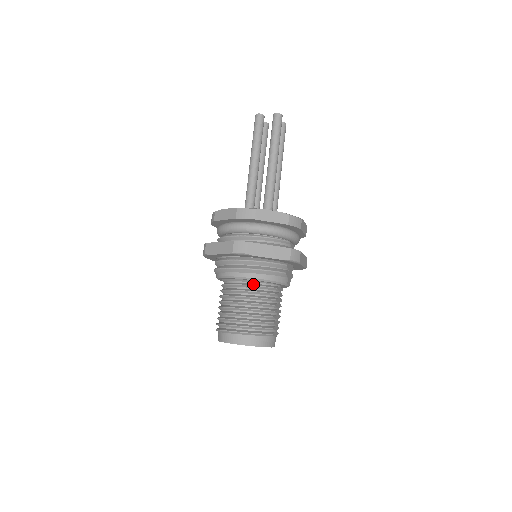
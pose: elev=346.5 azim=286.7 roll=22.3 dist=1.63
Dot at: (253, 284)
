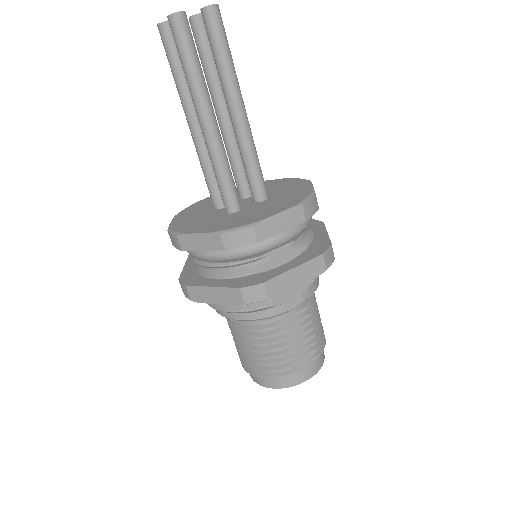
Dot at: occluded
